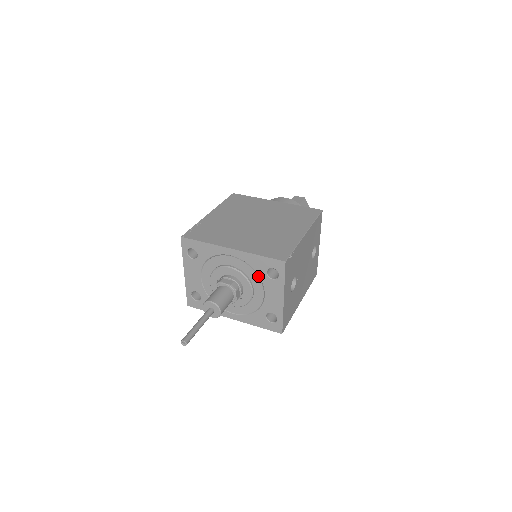
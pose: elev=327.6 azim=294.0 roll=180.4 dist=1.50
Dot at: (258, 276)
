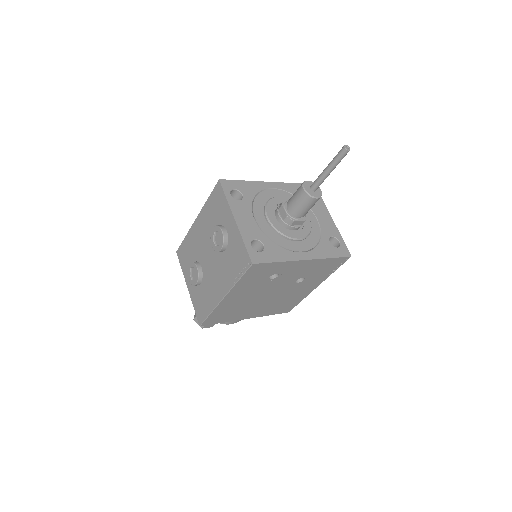
Dot at: occluded
